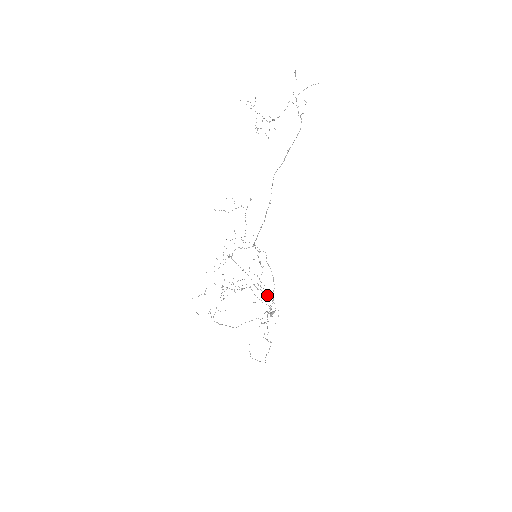
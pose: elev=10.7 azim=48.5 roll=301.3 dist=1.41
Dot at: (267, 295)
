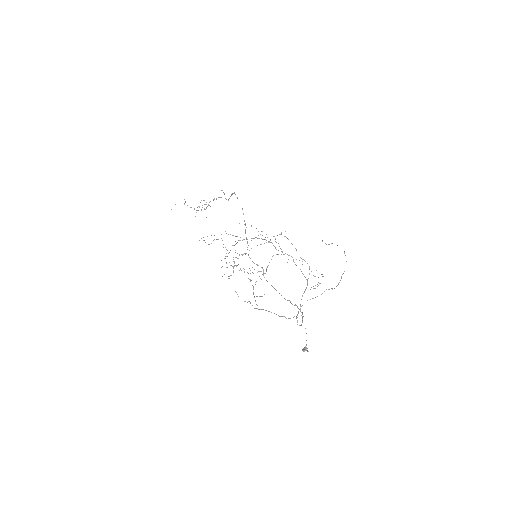
Dot at: occluded
